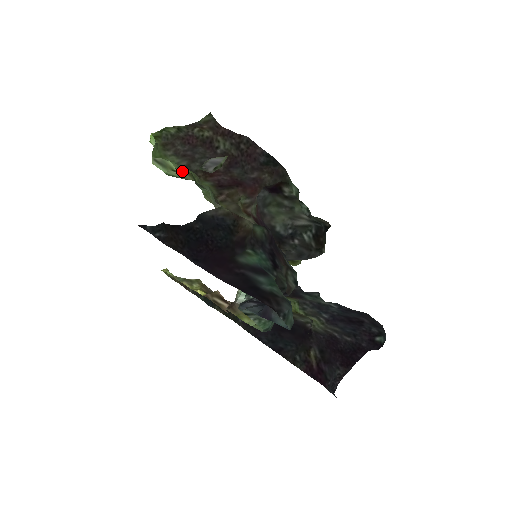
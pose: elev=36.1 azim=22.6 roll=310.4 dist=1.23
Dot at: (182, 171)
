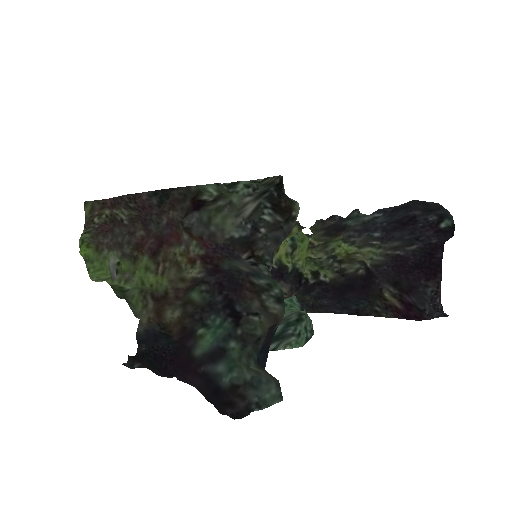
Dot at: occluded
